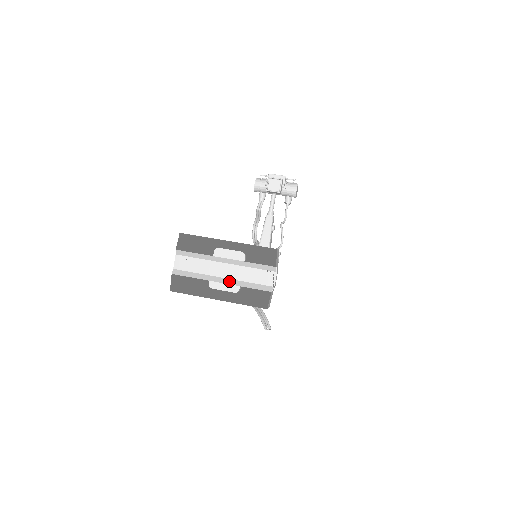
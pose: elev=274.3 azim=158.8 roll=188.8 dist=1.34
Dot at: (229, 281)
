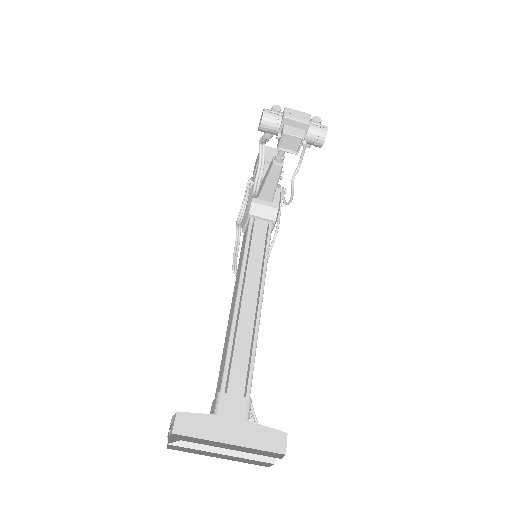
Dot at: (230, 452)
